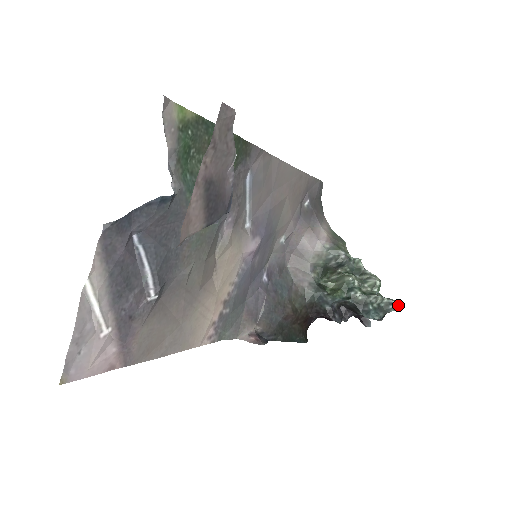
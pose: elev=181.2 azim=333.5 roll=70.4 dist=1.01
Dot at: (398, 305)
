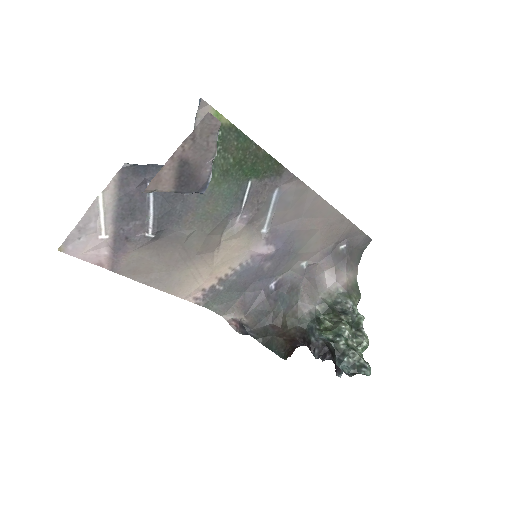
Dot at: (370, 372)
